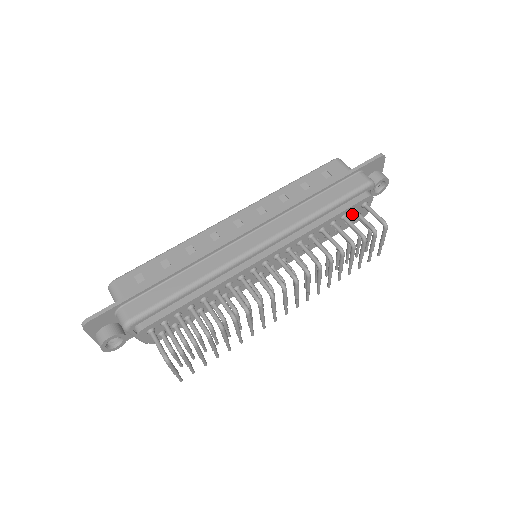
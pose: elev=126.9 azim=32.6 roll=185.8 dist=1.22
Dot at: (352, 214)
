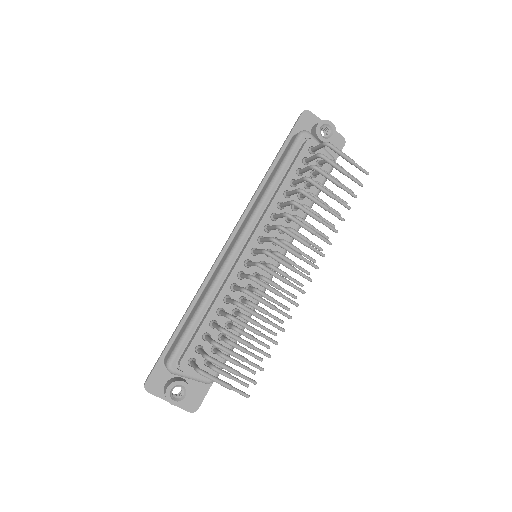
Dot at: (308, 165)
